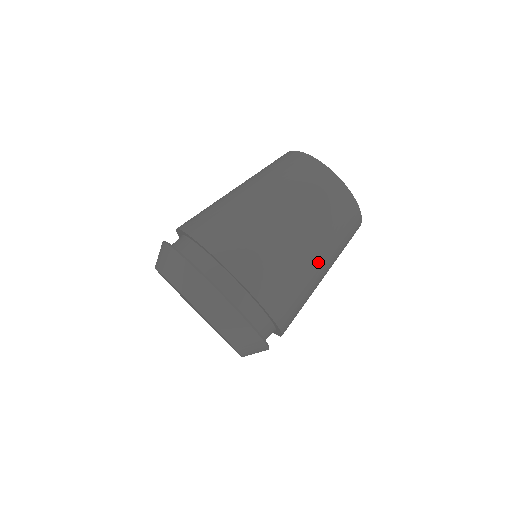
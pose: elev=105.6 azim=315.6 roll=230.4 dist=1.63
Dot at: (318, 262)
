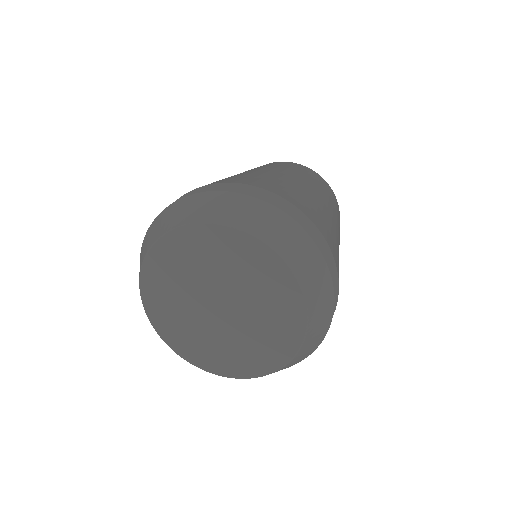
Dot at: (281, 174)
